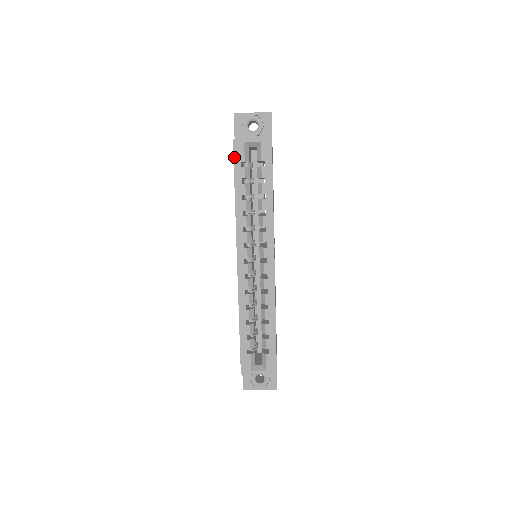
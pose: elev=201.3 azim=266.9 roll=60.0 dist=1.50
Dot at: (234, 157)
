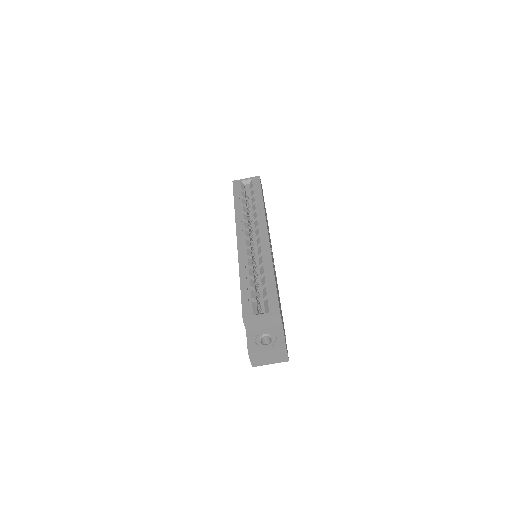
Dot at: (233, 188)
